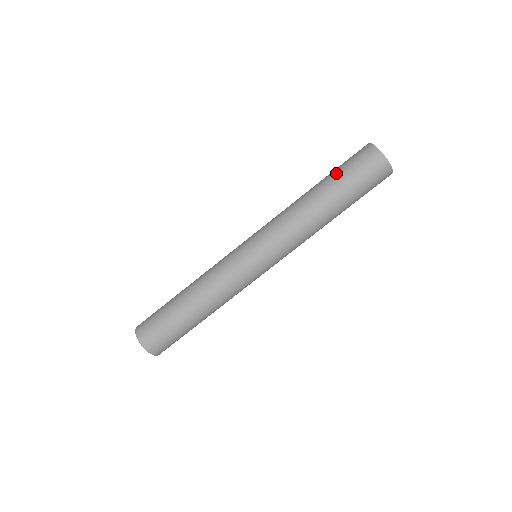
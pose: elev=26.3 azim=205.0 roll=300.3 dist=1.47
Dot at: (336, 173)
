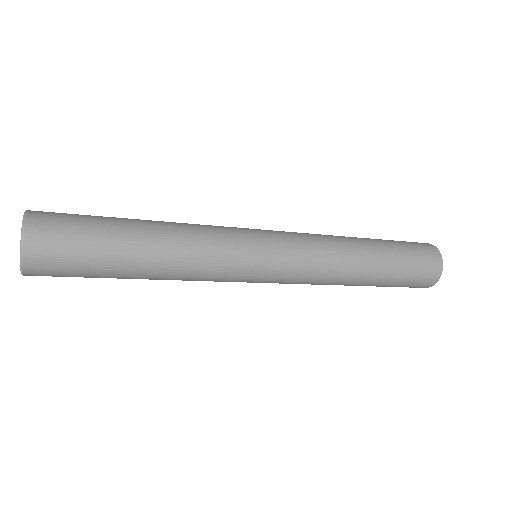
Dot at: (398, 249)
